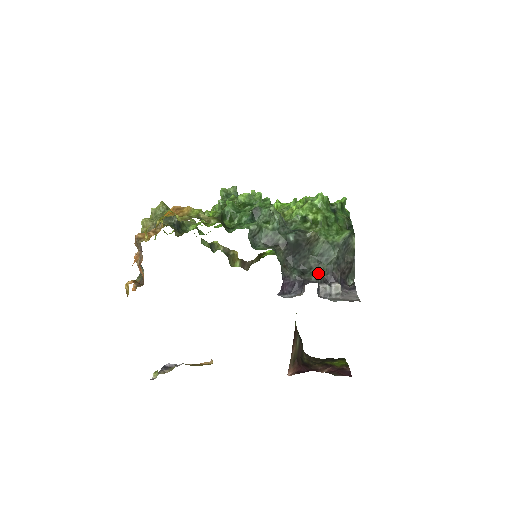
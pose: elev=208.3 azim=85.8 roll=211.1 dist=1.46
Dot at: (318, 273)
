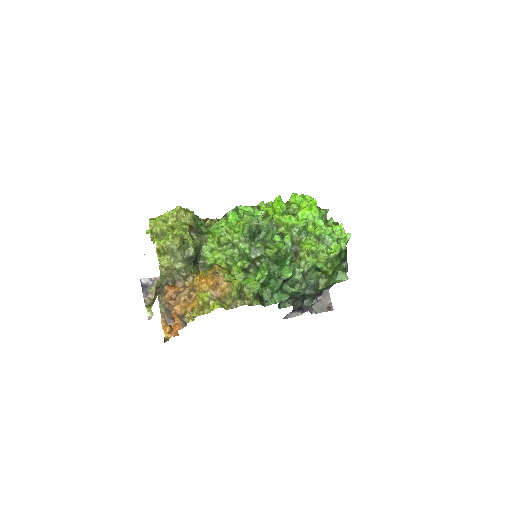
Dot at: (313, 297)
